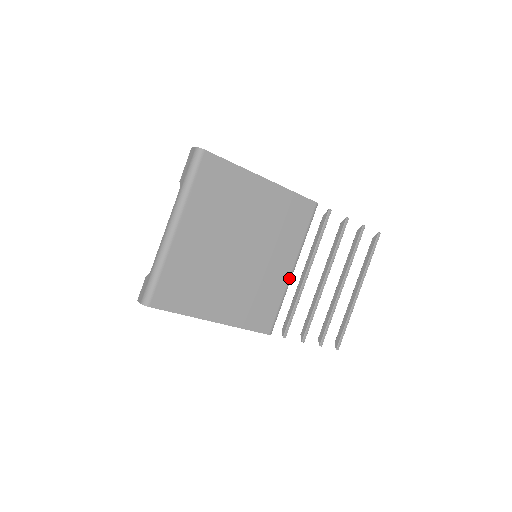
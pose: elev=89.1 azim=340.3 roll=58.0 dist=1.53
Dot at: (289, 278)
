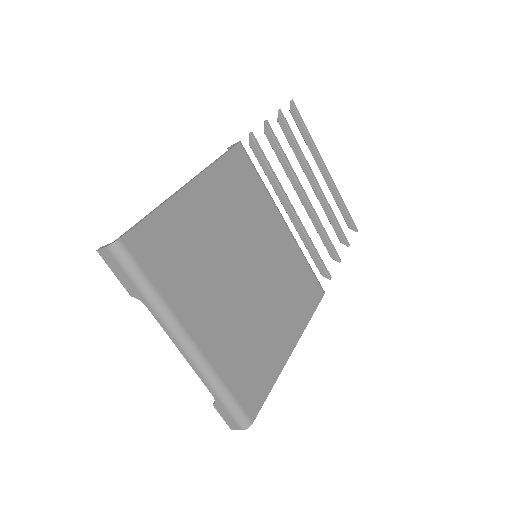
Dot at: (290, 234)
